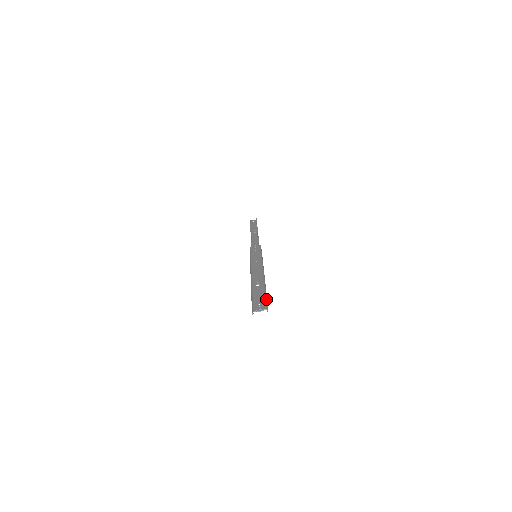
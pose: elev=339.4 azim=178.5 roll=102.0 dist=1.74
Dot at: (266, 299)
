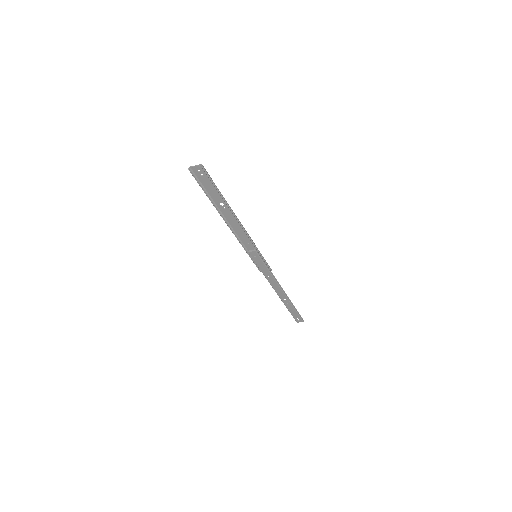
Dot at: (212, 180)
